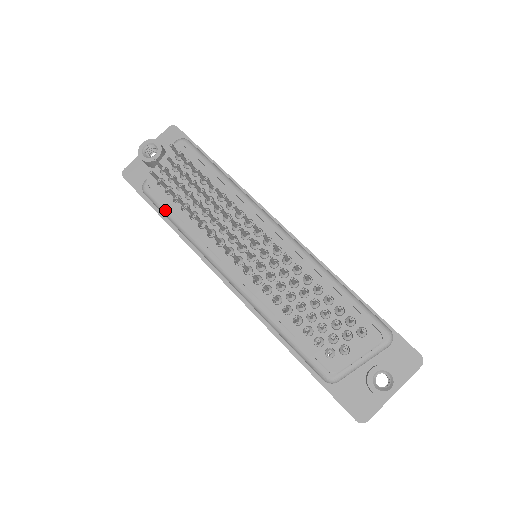
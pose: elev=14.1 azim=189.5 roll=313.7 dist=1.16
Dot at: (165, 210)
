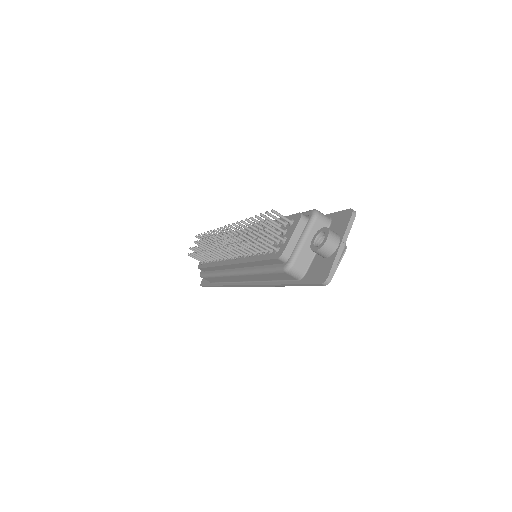
Dot at: (208, 274)
